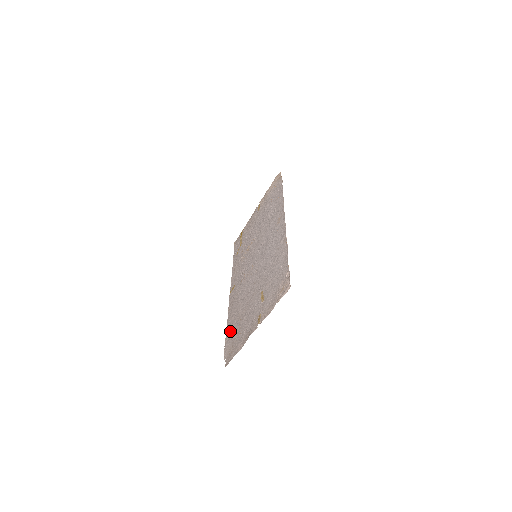
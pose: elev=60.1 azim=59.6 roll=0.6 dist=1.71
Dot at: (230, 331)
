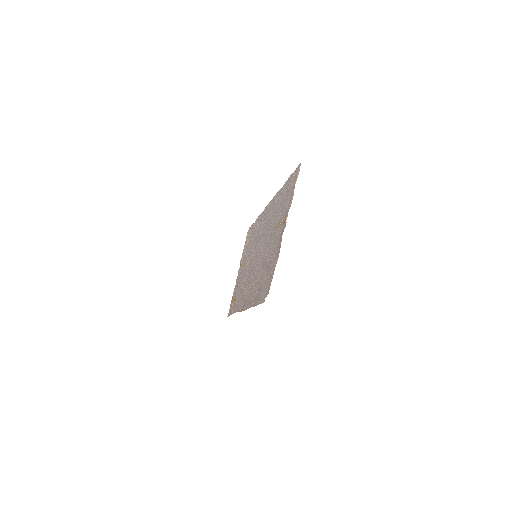
Dot at: (258, 294)
